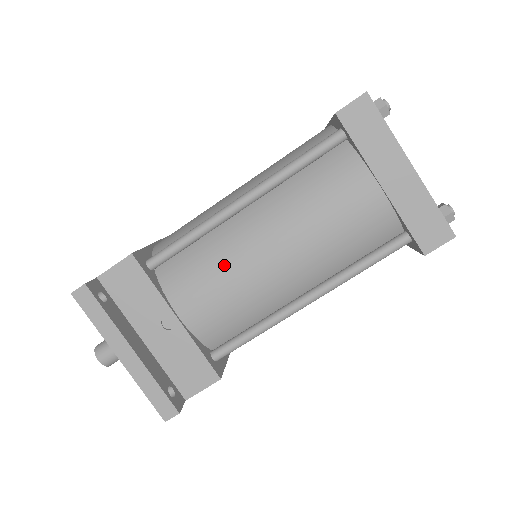
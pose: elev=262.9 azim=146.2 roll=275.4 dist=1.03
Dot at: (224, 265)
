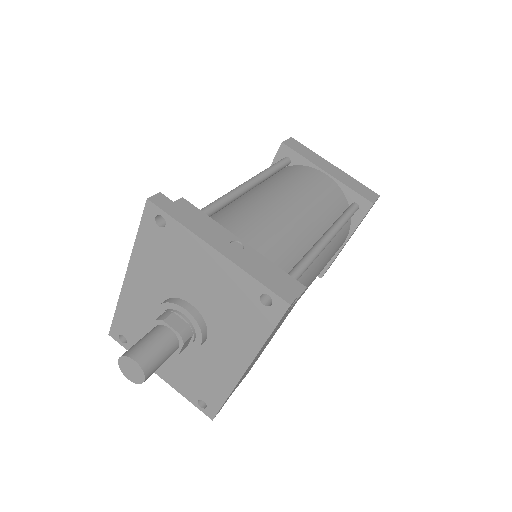
Dot at: (259, 210)
